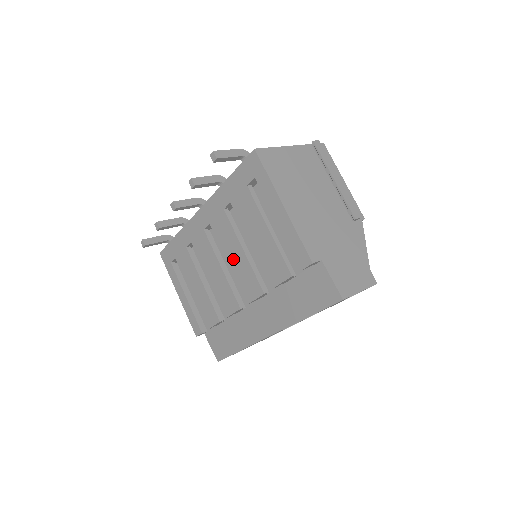
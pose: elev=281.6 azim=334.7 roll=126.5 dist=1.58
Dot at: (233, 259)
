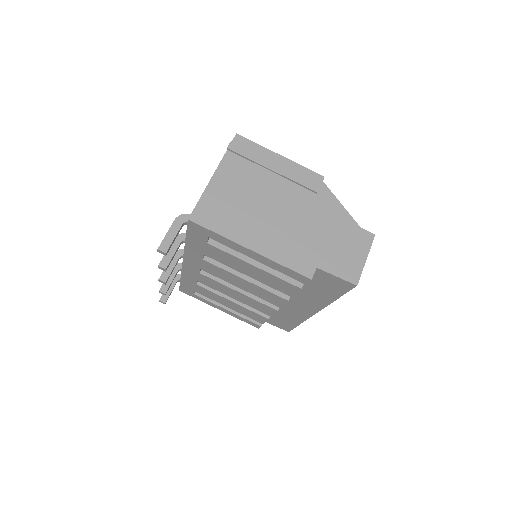
Dot at: (242, 286)
